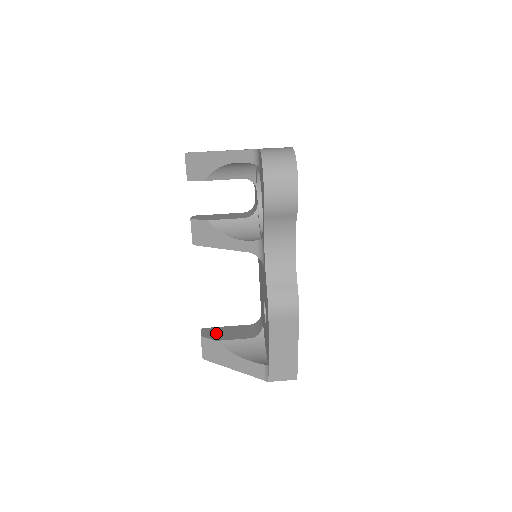
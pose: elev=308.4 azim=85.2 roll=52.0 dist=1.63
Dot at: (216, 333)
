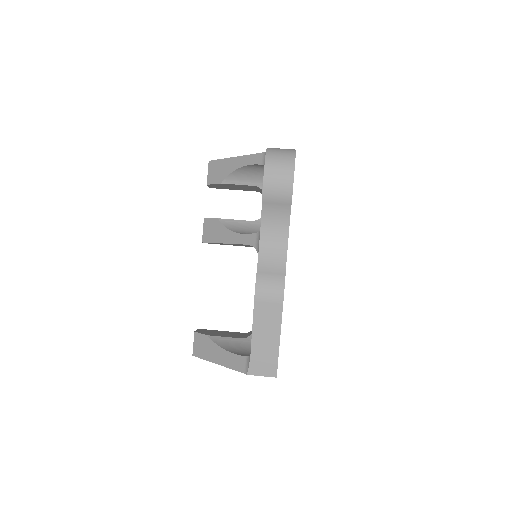
Dot at: (210, 332)
